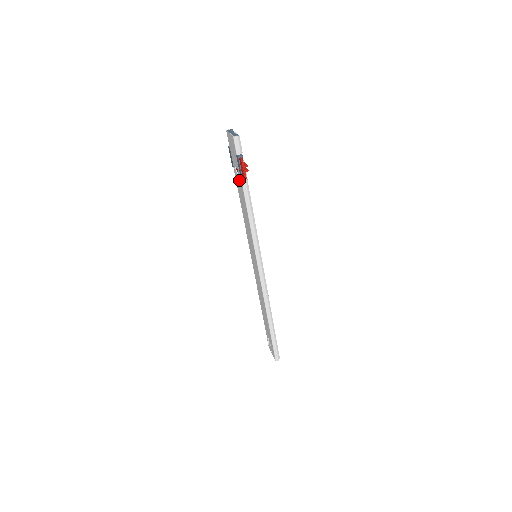
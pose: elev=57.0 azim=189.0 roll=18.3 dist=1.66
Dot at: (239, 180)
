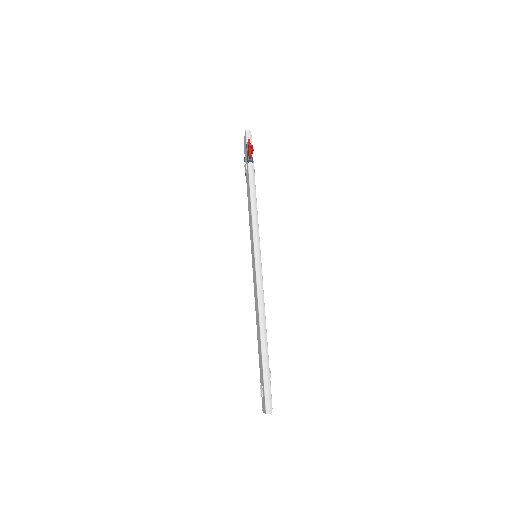
Dot at: (247, 172)
